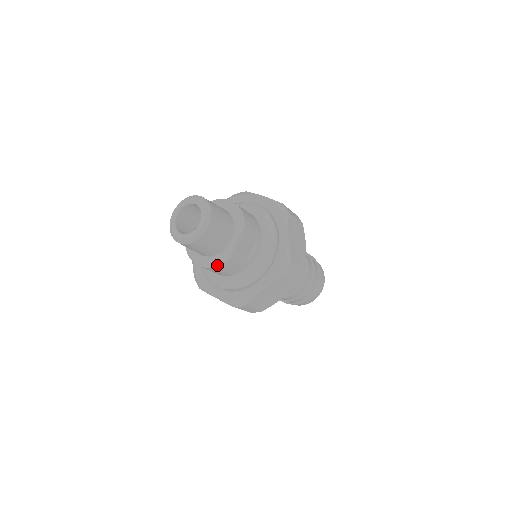
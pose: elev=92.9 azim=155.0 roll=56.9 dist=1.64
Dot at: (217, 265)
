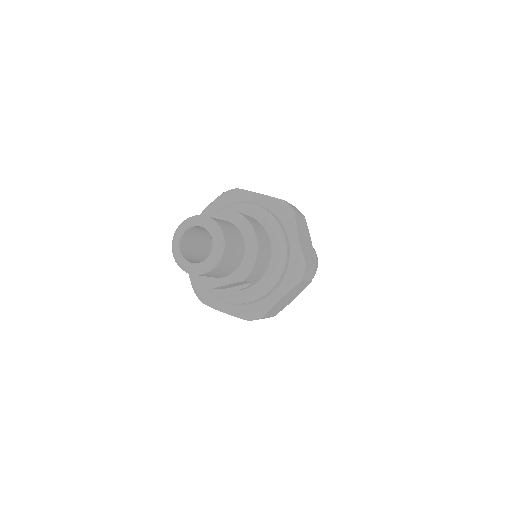
Dot at: (196, 280)
